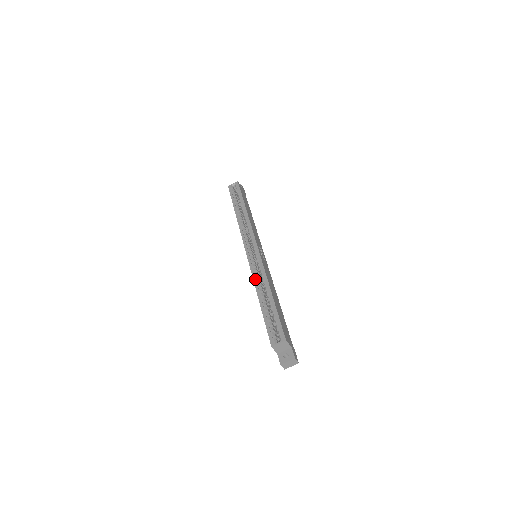
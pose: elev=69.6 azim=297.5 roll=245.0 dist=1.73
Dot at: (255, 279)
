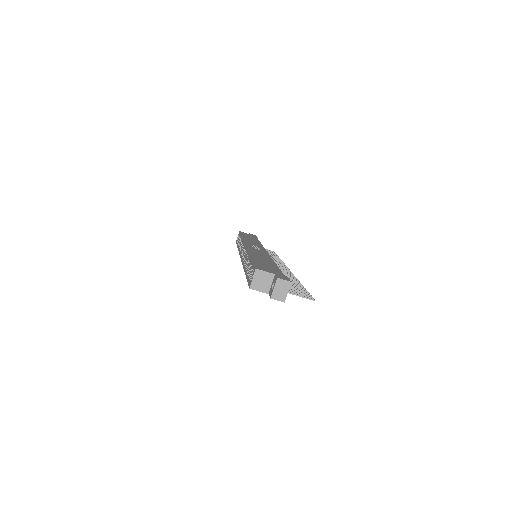
Dot at: (243, 264)
